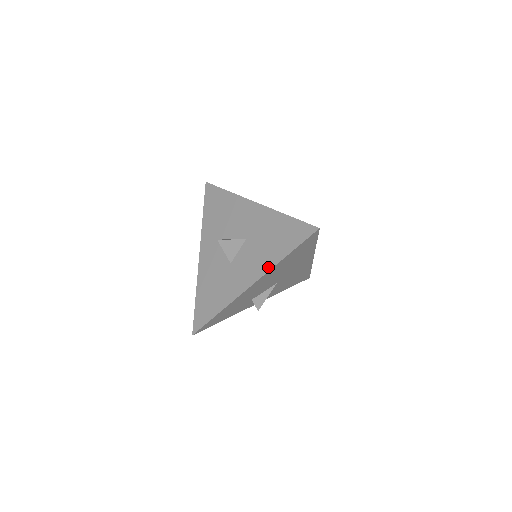
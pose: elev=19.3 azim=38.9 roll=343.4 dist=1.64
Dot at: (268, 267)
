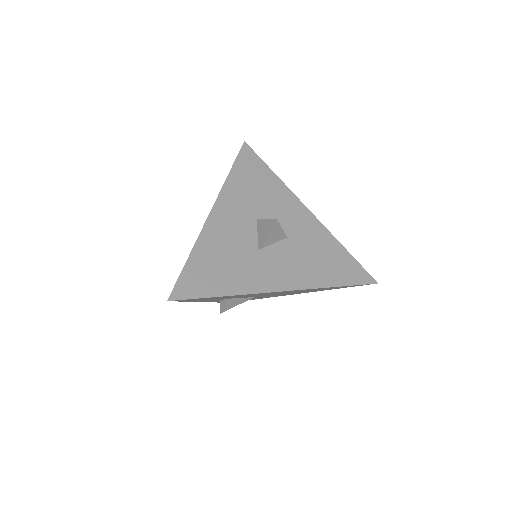
Dot at: (310, 284)
